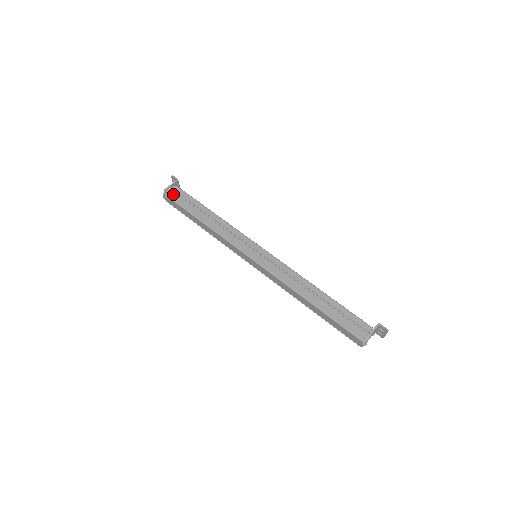
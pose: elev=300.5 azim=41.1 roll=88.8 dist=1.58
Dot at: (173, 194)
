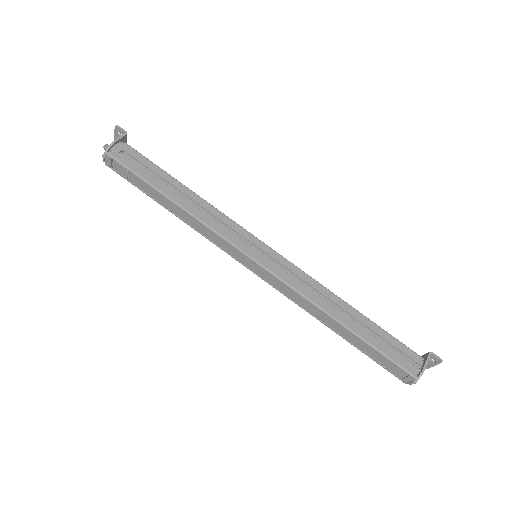
Dot at: (121, 154)
